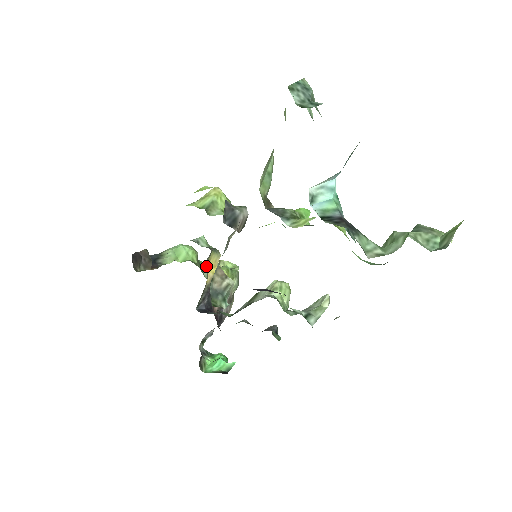
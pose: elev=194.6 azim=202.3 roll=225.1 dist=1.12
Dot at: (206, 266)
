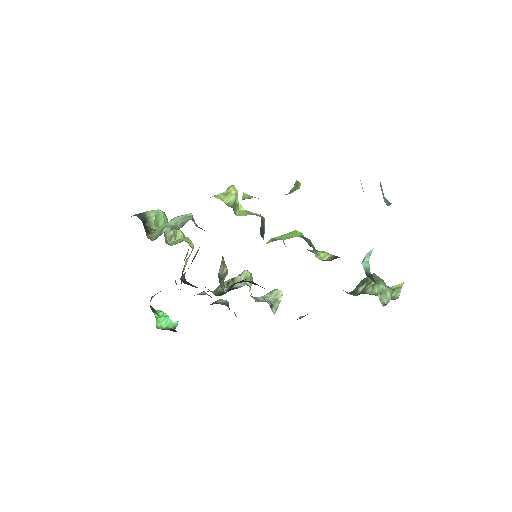
Dot at: occluded
